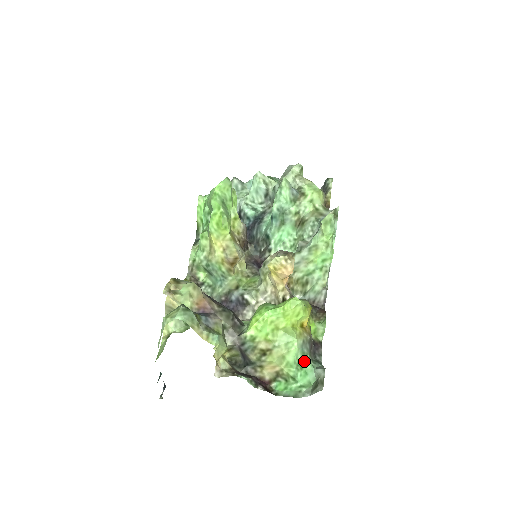
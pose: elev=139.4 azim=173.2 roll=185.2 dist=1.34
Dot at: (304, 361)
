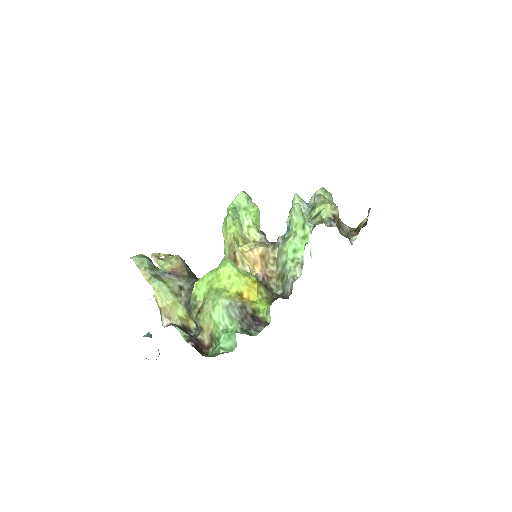
Dot at: (233, 327)
